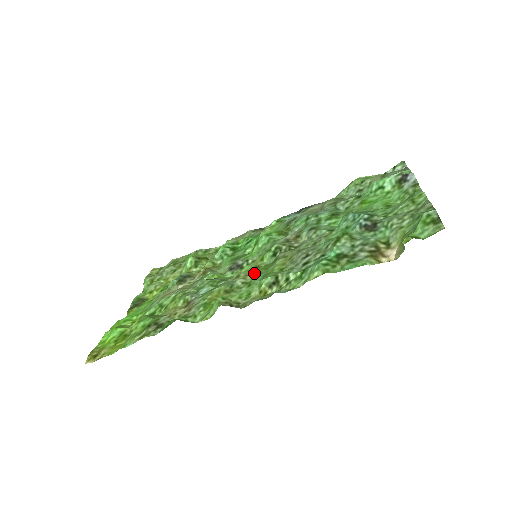
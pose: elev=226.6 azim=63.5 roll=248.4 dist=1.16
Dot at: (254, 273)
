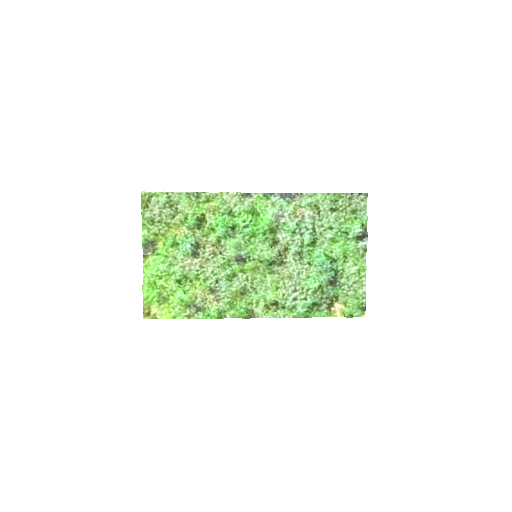
Dot at: (257, 279)
